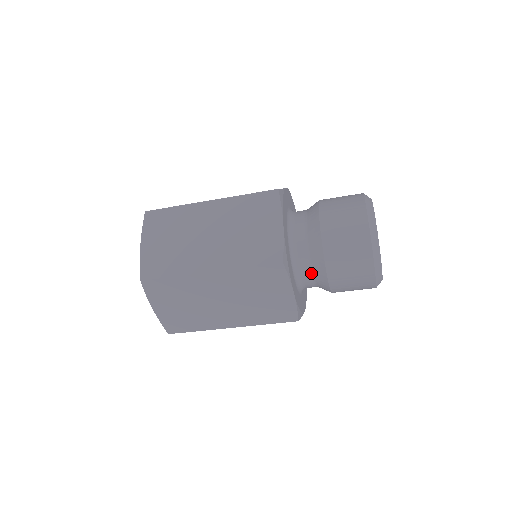
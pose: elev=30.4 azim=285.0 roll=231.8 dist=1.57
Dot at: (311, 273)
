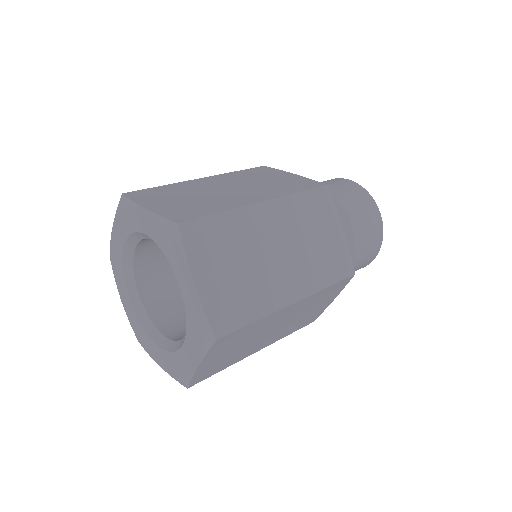
Dot at: occluded
